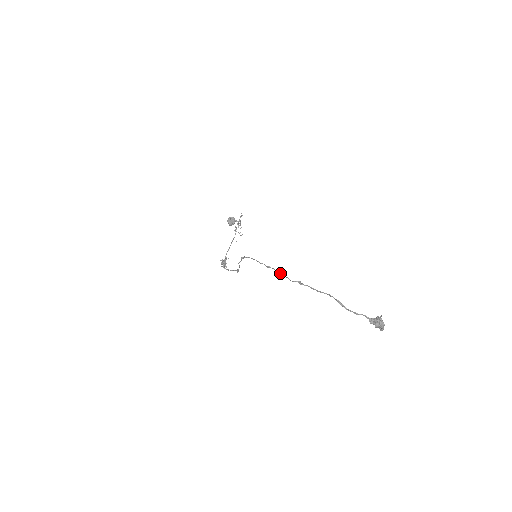
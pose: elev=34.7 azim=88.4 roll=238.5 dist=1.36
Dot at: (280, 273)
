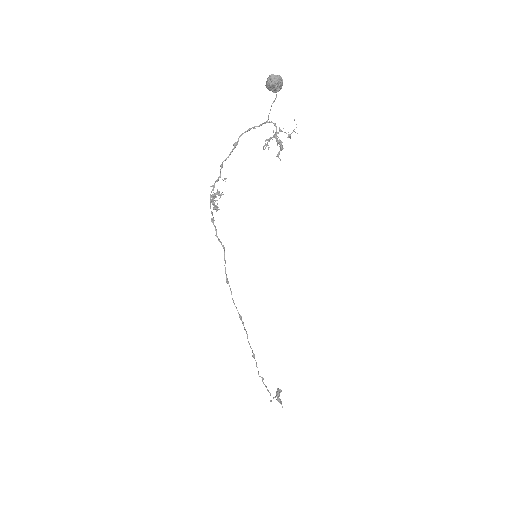
Dot at: (257, 367)
